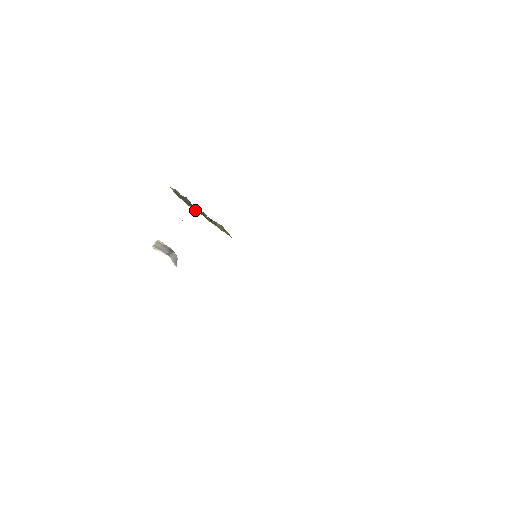
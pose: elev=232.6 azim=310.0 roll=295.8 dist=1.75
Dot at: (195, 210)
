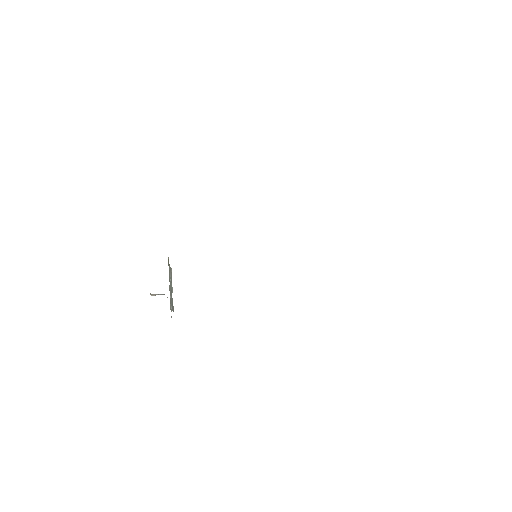
Dot at: occluded
